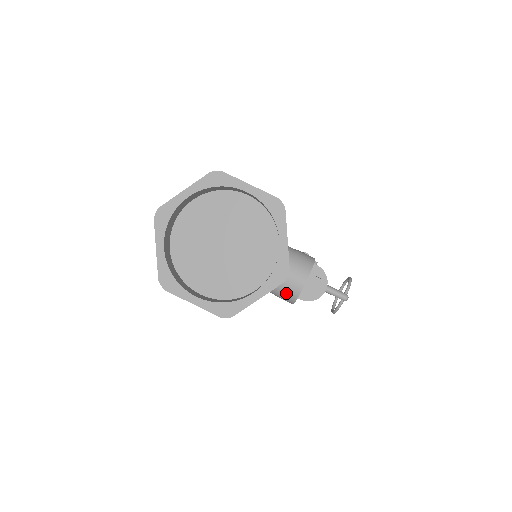
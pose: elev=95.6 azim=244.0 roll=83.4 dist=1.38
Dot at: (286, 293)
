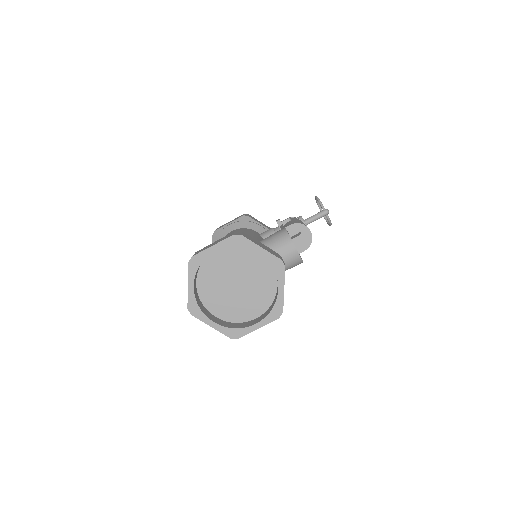
Dot at: (293, 263)
